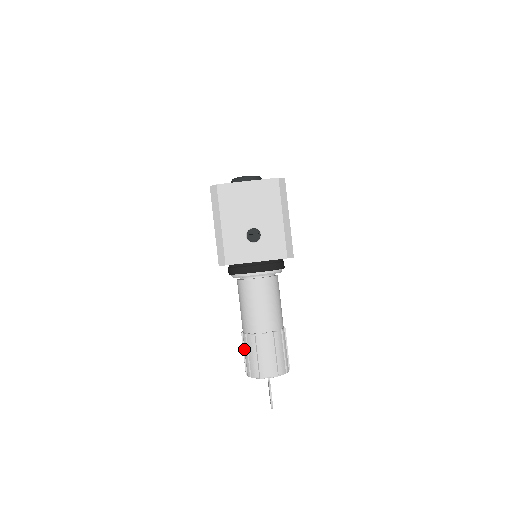
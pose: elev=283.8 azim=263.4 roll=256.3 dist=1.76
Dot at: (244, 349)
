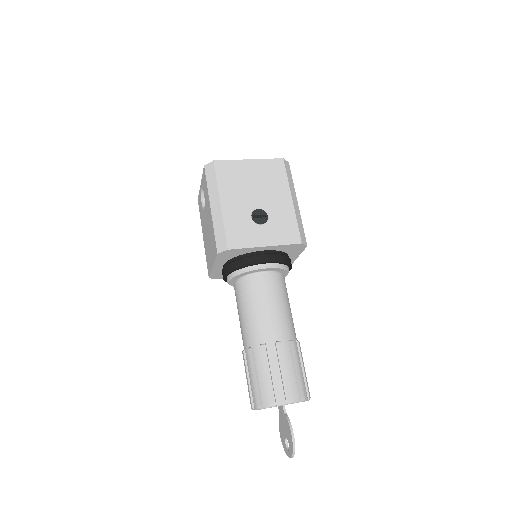
Dot at: (248, 373)
